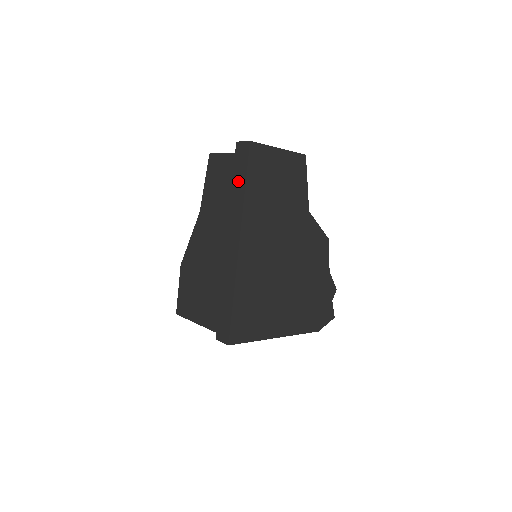
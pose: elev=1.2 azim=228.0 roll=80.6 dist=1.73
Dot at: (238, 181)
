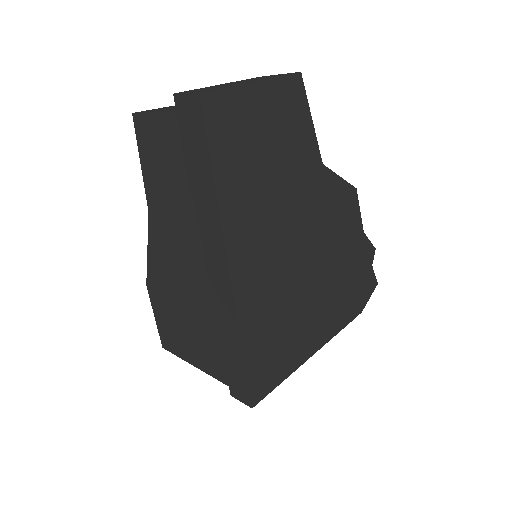
Dot at: (198, 169)
